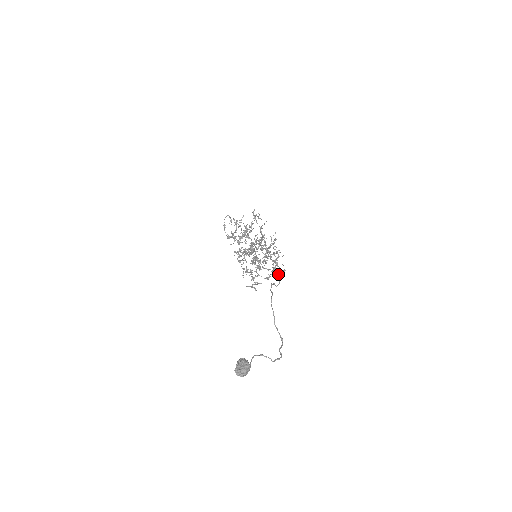
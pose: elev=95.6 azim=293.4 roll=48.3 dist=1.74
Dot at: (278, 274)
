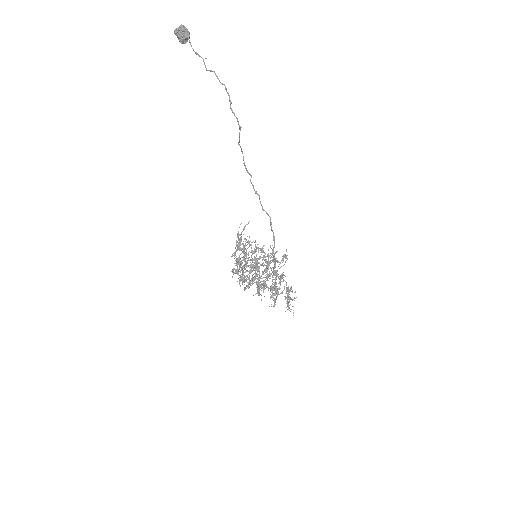
Dot at: (271, 223)
